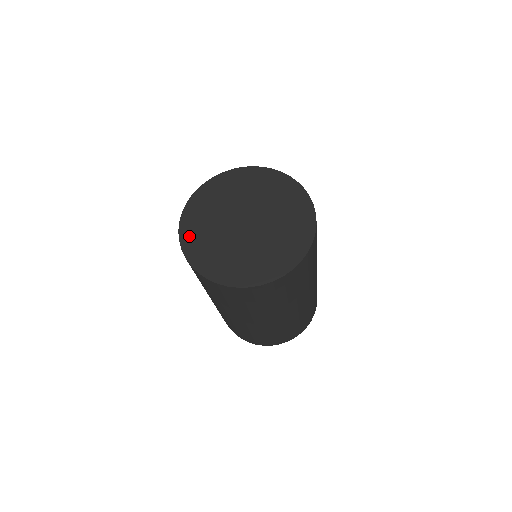
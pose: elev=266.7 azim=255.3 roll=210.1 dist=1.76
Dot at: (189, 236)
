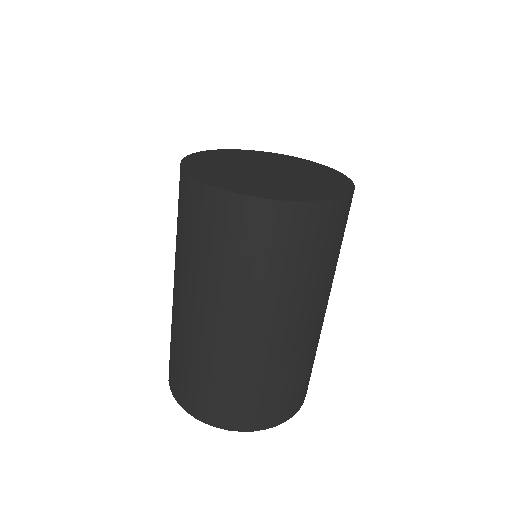
Dot at: (196, 160)
